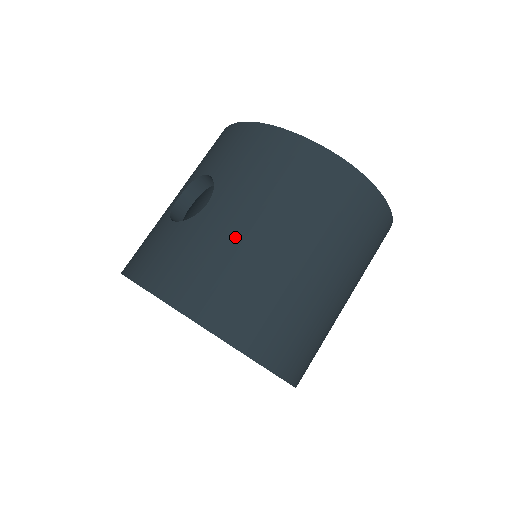
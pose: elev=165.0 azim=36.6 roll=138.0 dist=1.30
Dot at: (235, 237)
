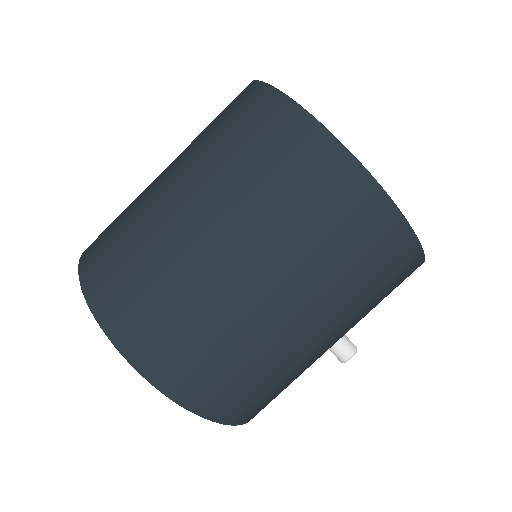
Dot at: (150, 190)
